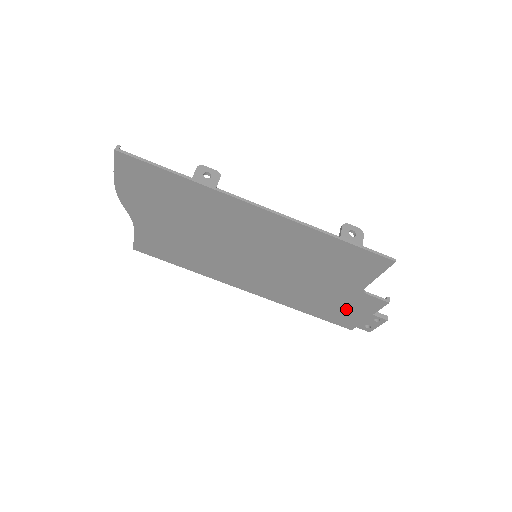
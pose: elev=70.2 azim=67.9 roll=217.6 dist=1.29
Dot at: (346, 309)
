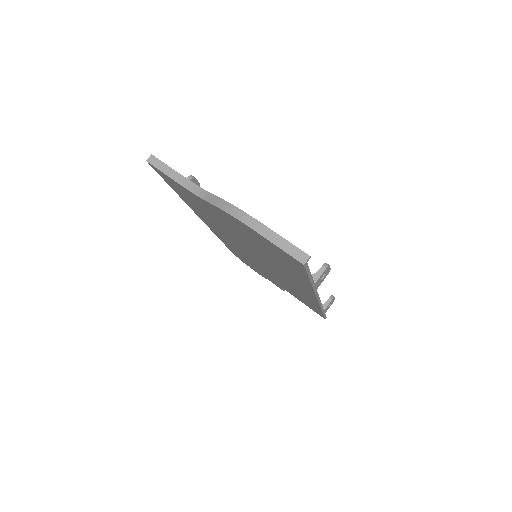
Dot at: (254, 267)
